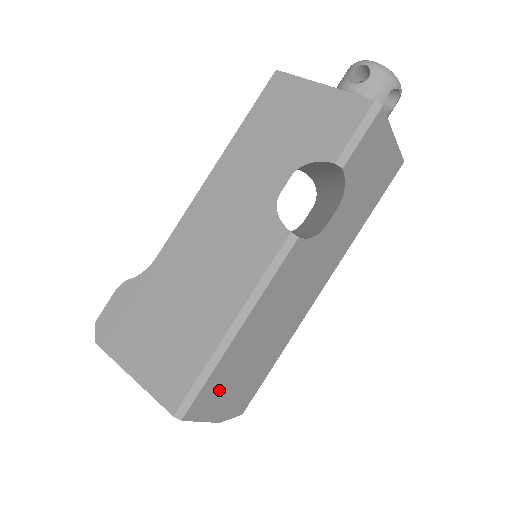
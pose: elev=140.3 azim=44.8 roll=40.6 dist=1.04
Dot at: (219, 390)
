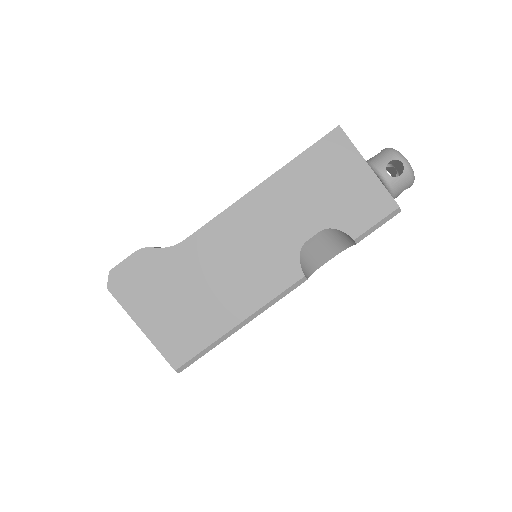
Dot at: occluded
